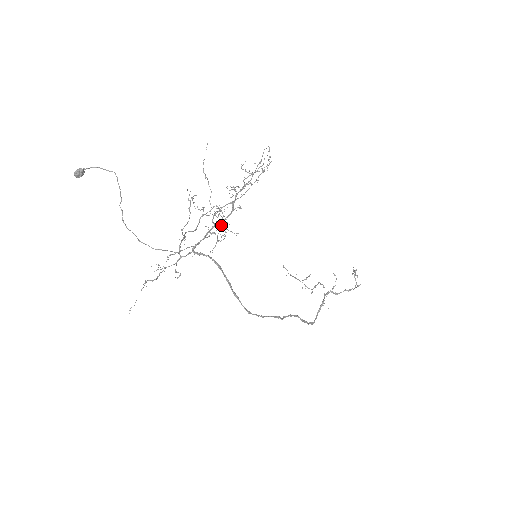
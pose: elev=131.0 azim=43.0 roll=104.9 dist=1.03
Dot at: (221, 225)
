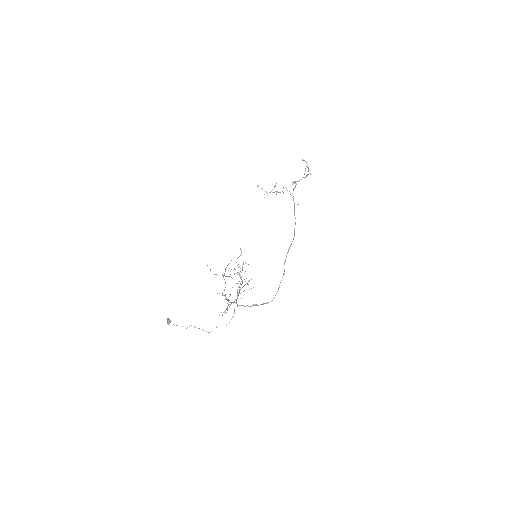
Dot at: occluded
